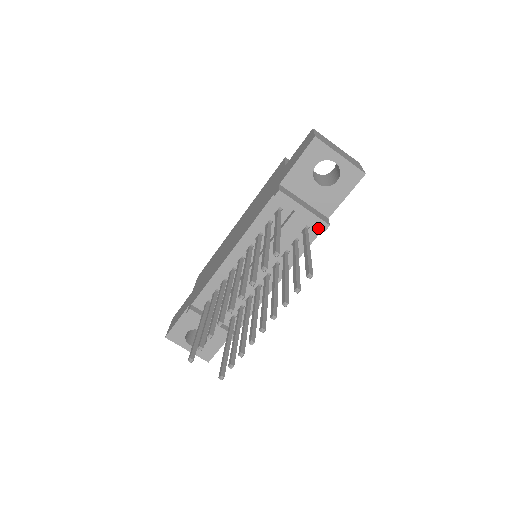
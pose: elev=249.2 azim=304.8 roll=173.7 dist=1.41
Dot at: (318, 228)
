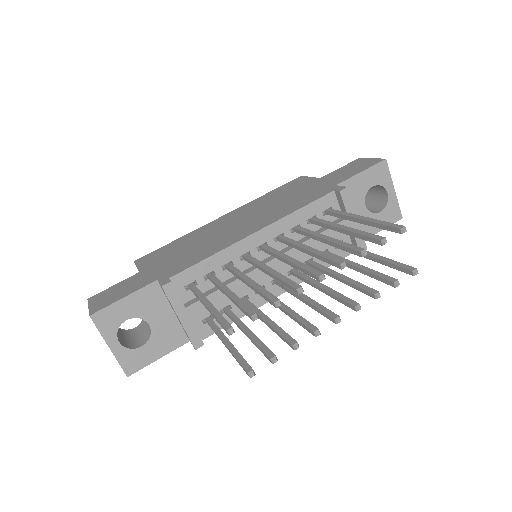
Dot at: occluded
